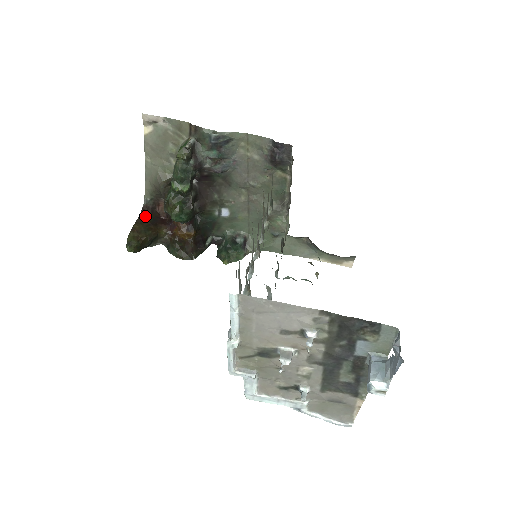
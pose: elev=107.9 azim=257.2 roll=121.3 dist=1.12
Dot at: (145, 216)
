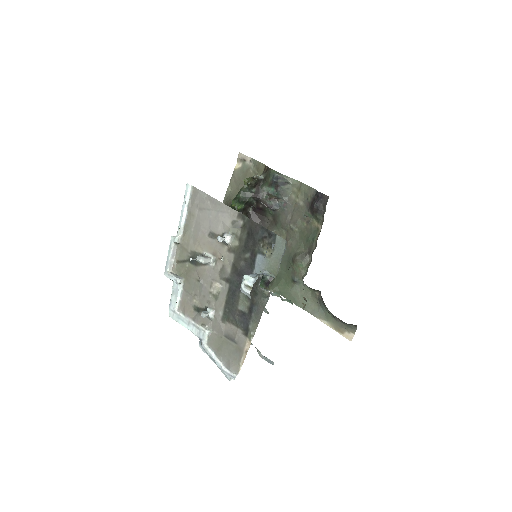
Dot at: occluded
